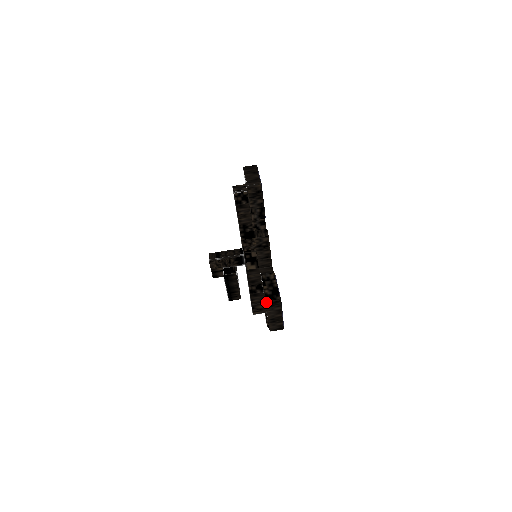
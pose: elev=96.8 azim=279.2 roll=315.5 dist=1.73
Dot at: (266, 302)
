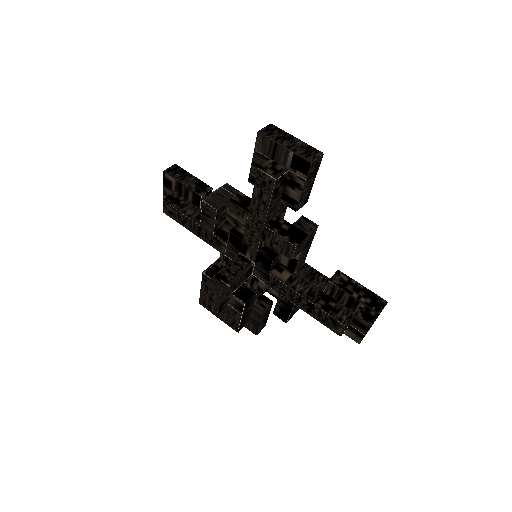
Dot at: (379, 314)
